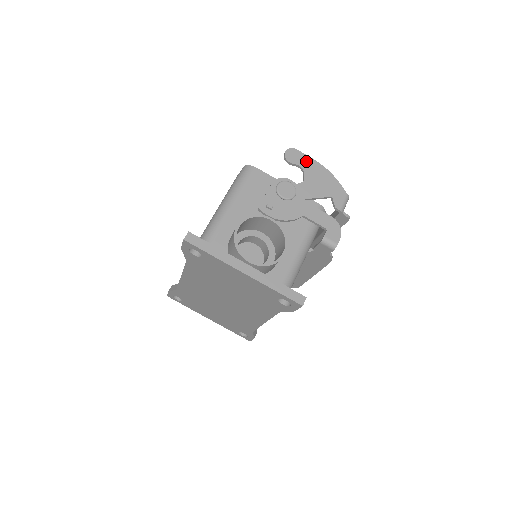
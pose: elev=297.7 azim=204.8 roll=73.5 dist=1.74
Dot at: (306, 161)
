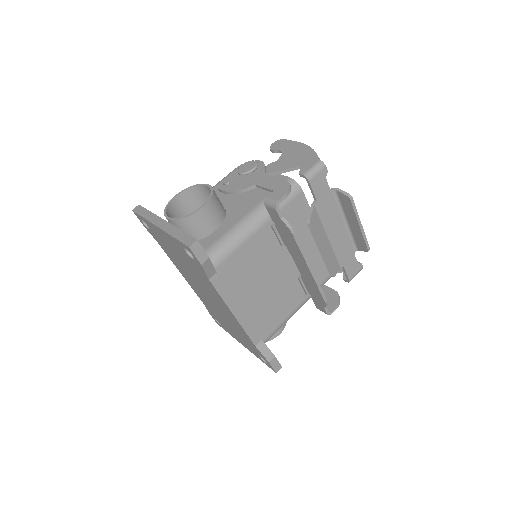
Dot at: (289, 145)
